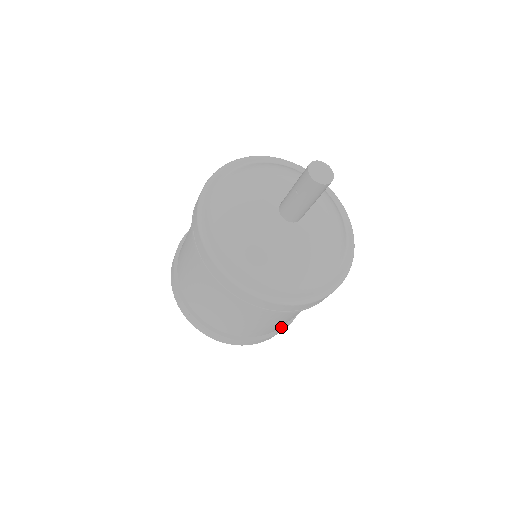
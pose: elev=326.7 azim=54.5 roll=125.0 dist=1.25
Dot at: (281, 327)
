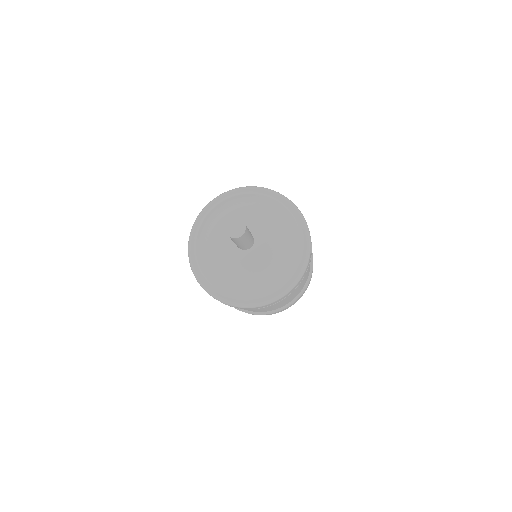
Dot at: (259, 312)
